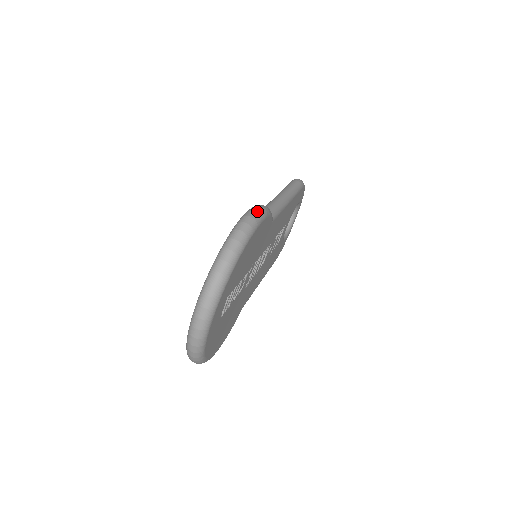
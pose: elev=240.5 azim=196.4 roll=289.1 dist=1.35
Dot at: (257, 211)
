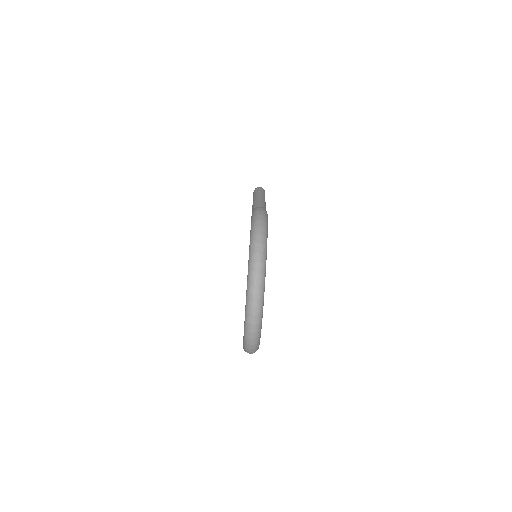
Dot at: (261, 210)
